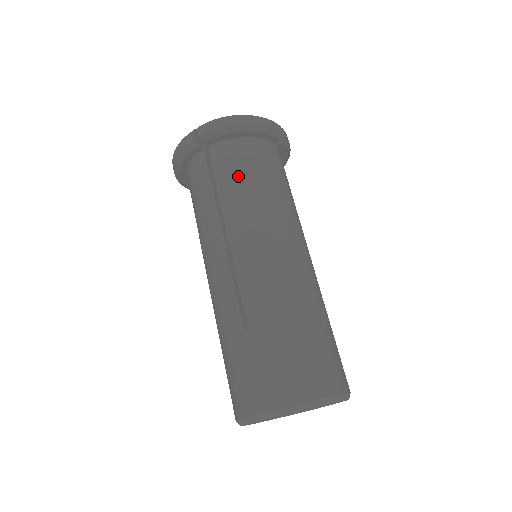
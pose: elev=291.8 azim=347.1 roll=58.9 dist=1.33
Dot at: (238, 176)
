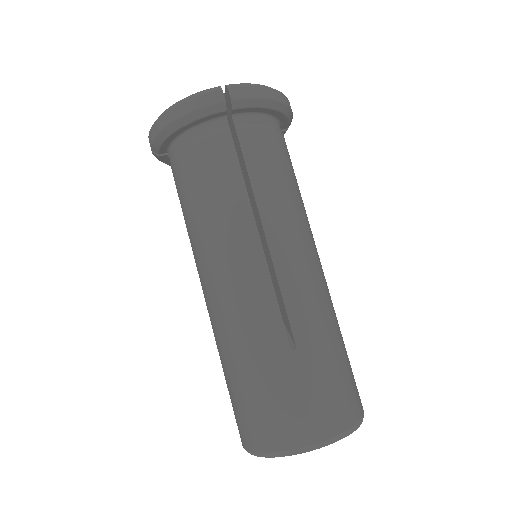
Dot at: (272, 163)
